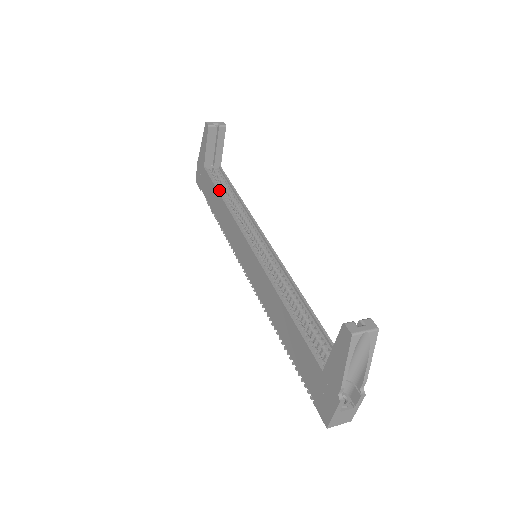
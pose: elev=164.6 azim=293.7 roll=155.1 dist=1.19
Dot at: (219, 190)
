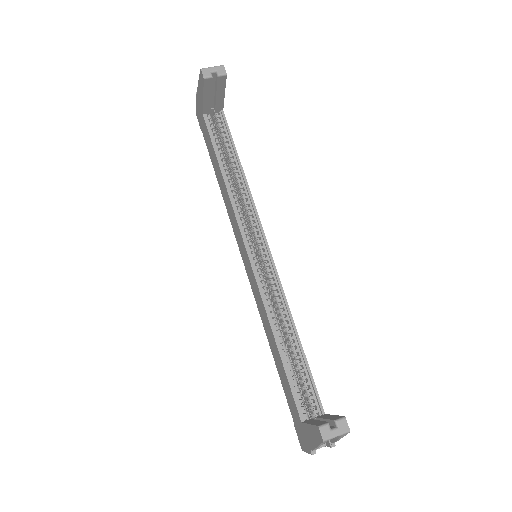
Dot at: (219, 160)
